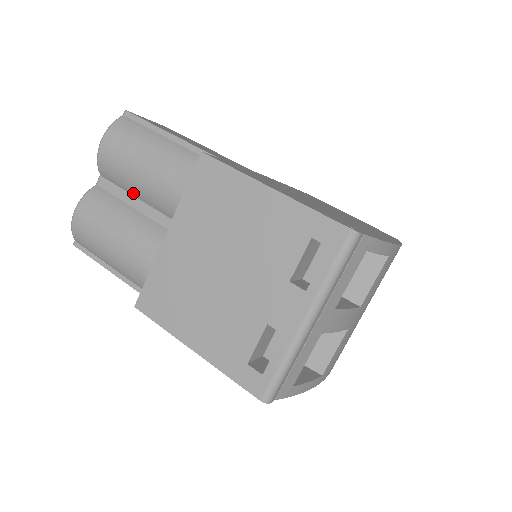
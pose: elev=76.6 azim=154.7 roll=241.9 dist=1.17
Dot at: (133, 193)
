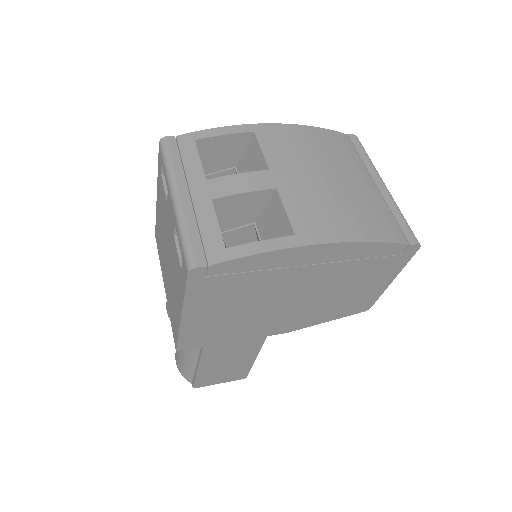
Dot at: occluded
